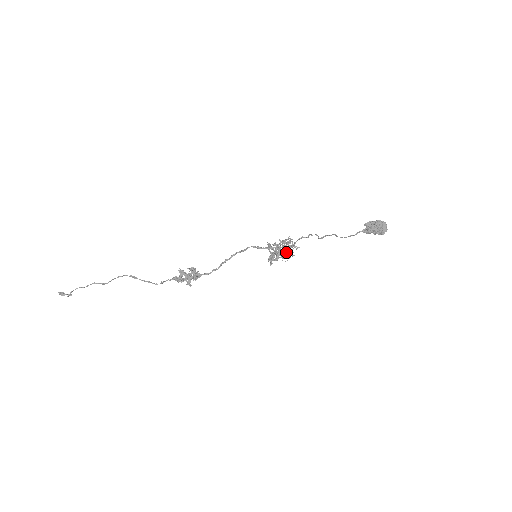
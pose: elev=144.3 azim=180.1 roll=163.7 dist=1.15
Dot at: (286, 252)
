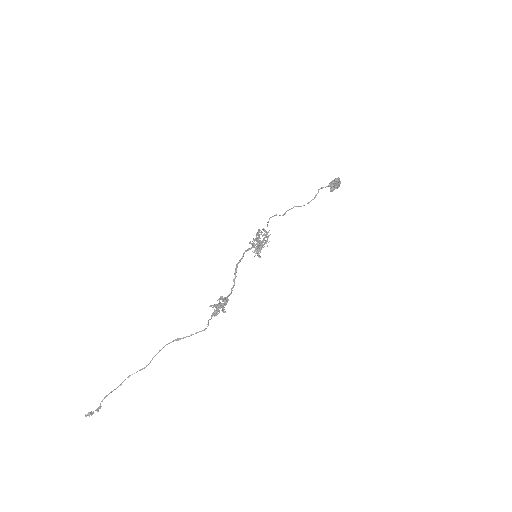
Dot at: (265, 240)
